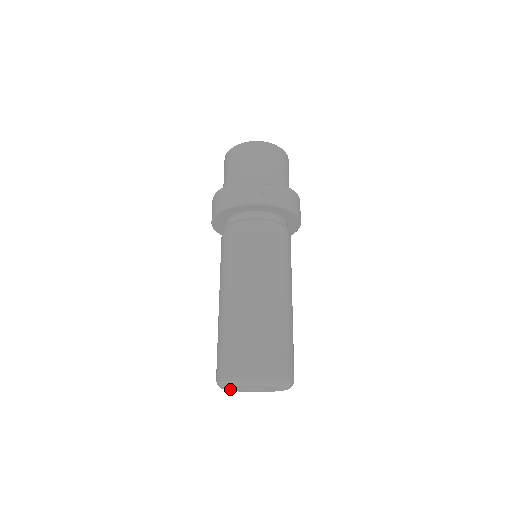
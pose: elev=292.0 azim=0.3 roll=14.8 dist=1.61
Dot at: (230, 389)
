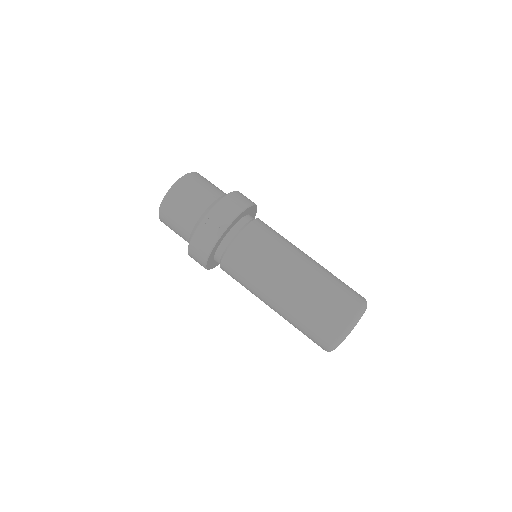
Dot at: occluded
